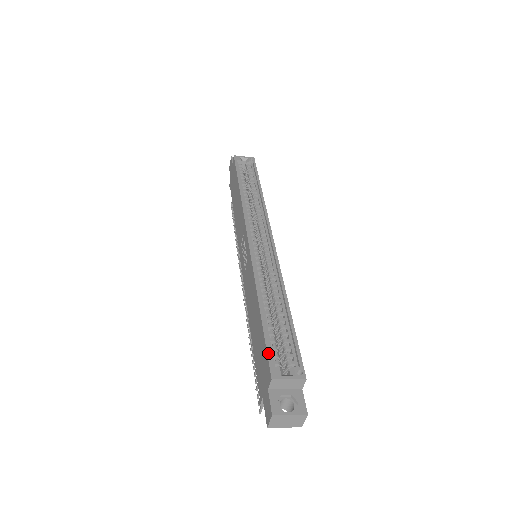
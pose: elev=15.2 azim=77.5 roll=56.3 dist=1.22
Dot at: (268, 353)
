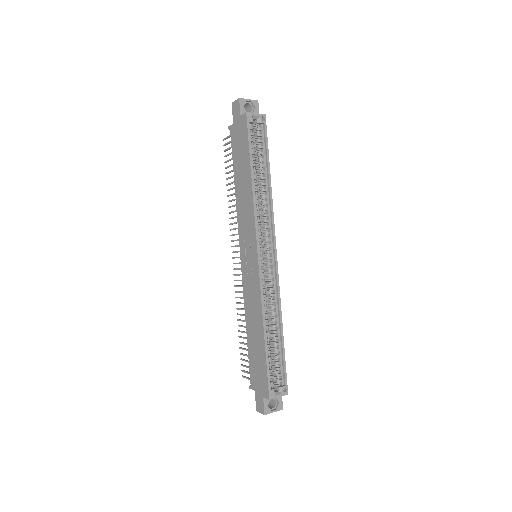
Dot at: (268, 380)
